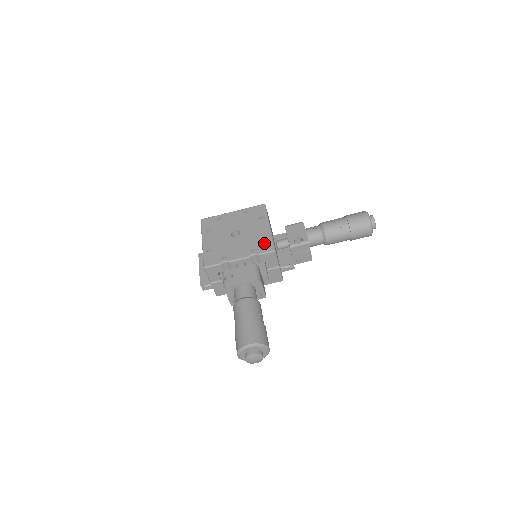
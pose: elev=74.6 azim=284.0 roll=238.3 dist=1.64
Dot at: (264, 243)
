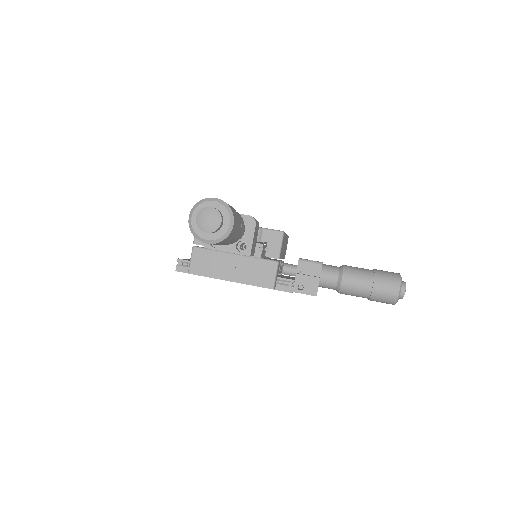
Dot at: occluded
